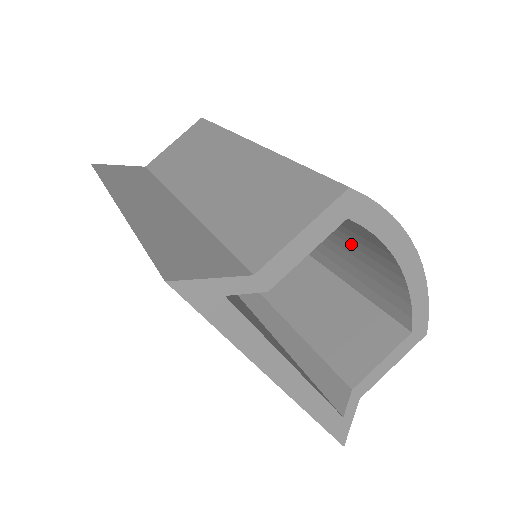
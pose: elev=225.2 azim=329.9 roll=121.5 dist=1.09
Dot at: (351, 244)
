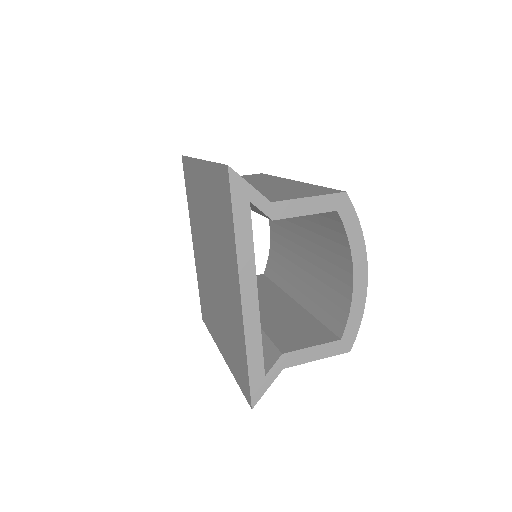
Dot at: (325, 270)
